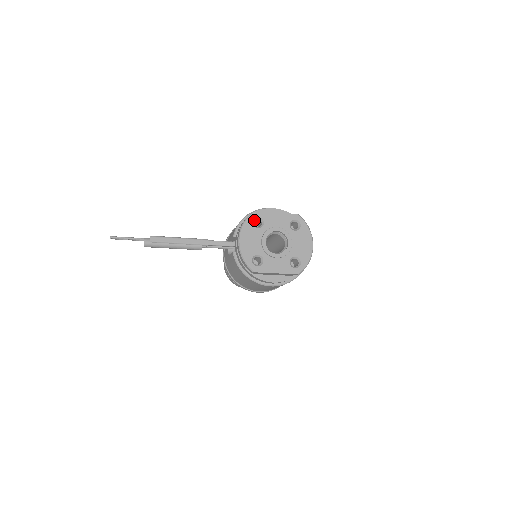
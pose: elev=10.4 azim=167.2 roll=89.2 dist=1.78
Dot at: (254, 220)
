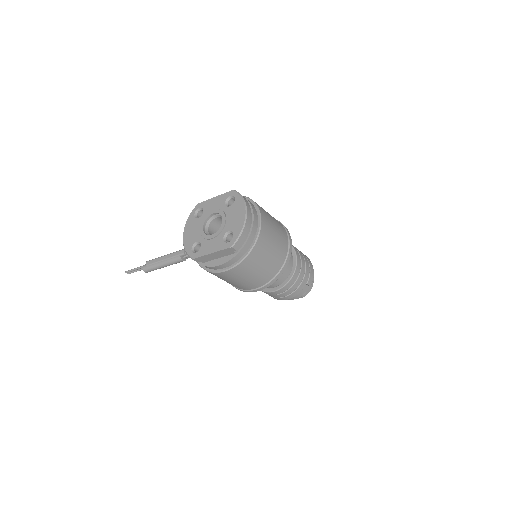
Dot at: (197, 213)
